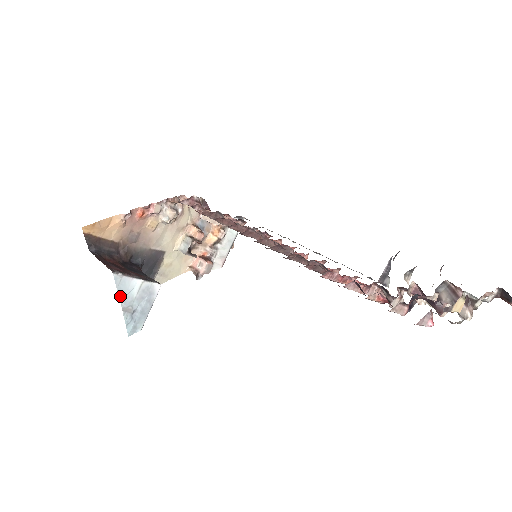
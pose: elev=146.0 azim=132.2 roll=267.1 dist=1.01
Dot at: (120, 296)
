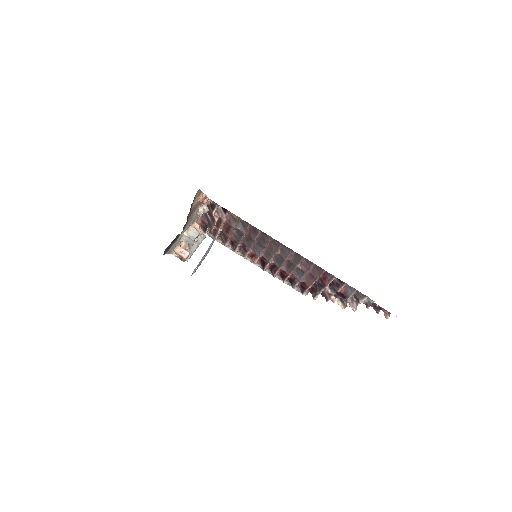
Dot at: (210, 244)
